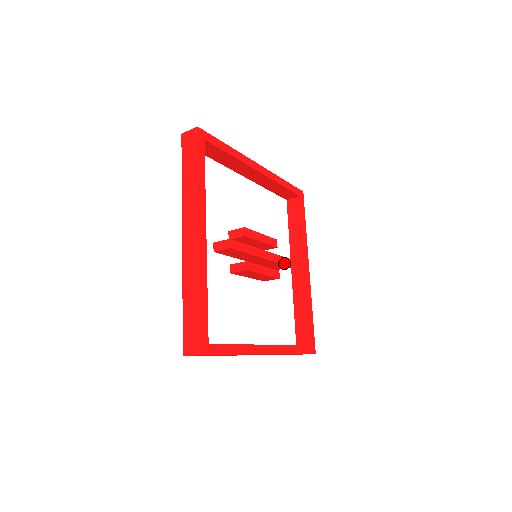
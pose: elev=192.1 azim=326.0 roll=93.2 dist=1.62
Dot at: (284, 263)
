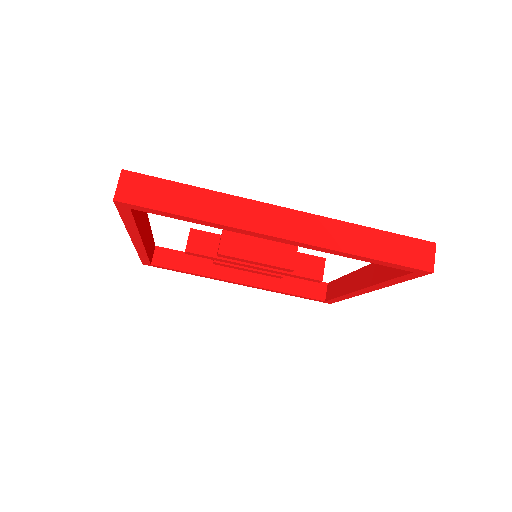
Dot at: (306, 255)
